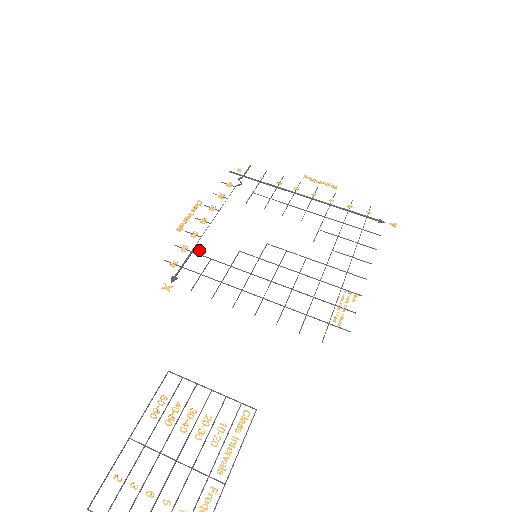
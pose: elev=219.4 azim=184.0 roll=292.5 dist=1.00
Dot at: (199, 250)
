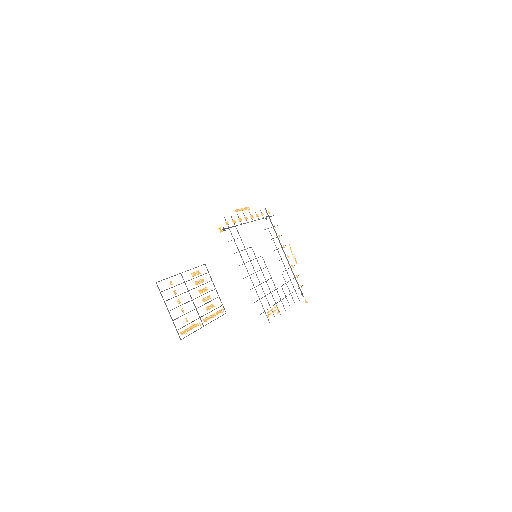
Dot at: (239, 229)
